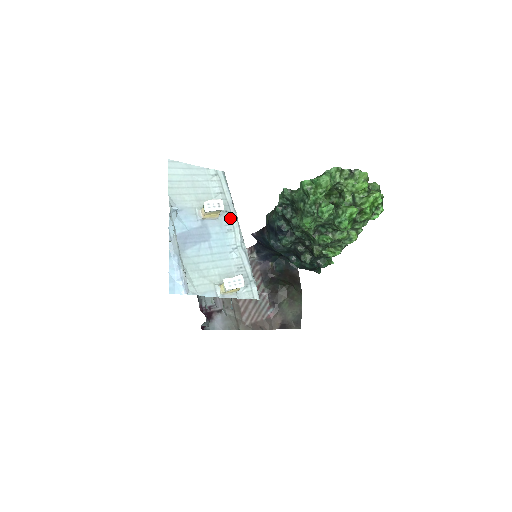
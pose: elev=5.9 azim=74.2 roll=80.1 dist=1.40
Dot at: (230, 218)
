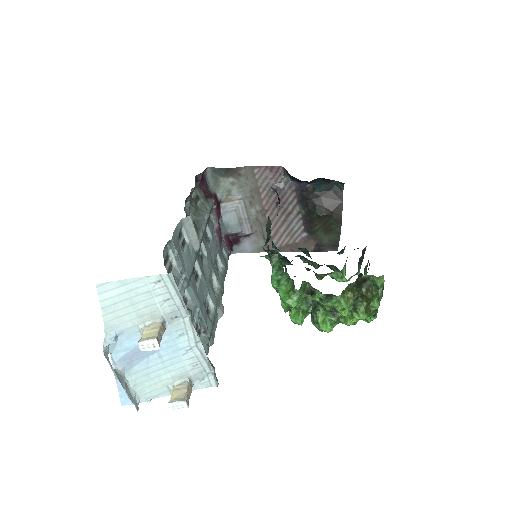
Dot at: (181, 322)
